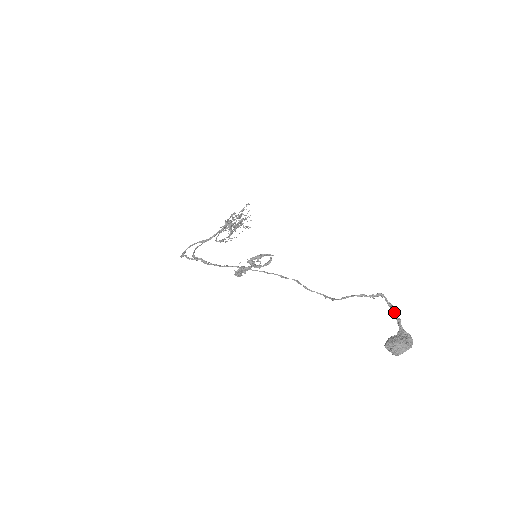
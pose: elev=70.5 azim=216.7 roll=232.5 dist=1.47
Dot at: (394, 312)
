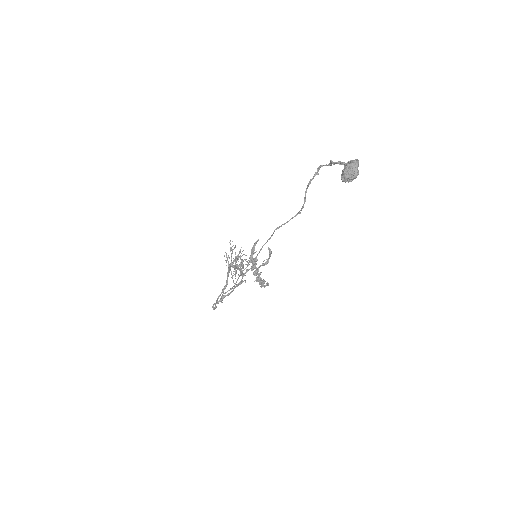
Dot at: (332, 162)
